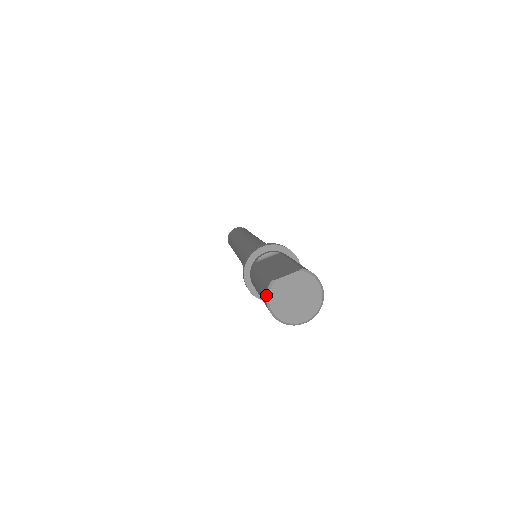
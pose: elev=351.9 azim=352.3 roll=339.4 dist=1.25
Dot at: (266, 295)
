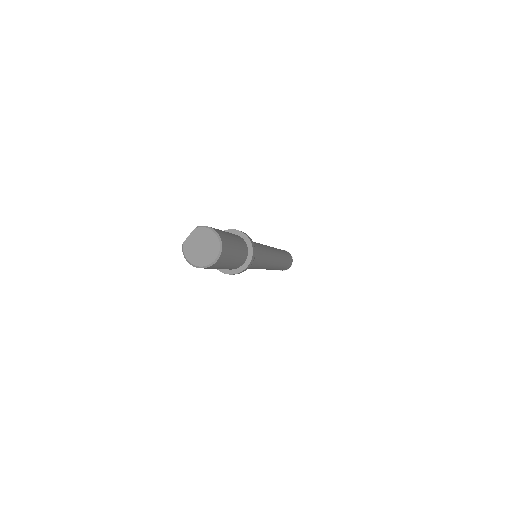
Dot at: occluded
